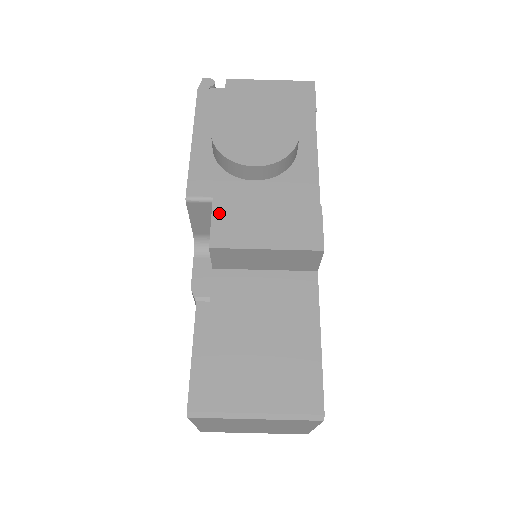
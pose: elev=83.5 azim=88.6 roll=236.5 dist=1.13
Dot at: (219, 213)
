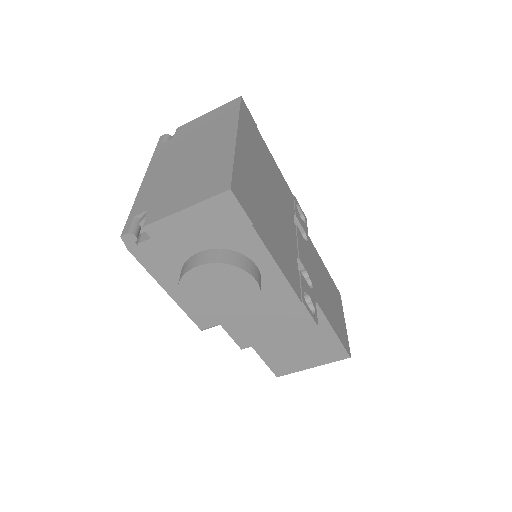
Dot at: (232, 331)
